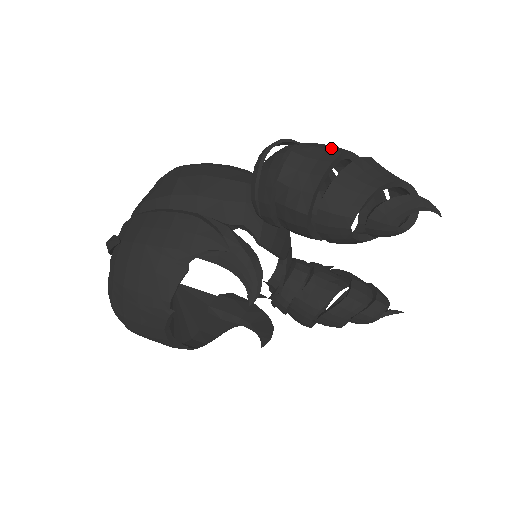
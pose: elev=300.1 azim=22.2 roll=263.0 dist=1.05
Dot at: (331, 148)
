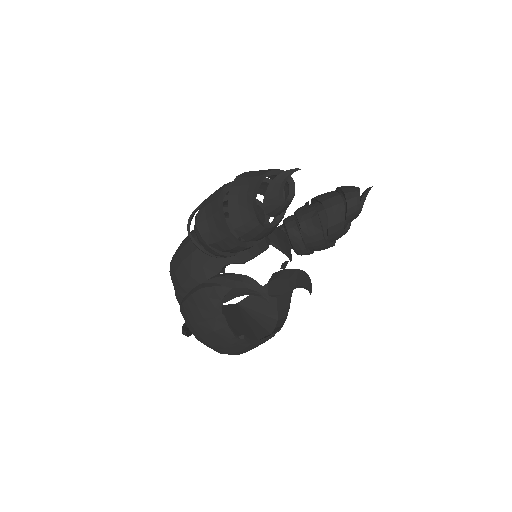
Dot at: (213, 198)
